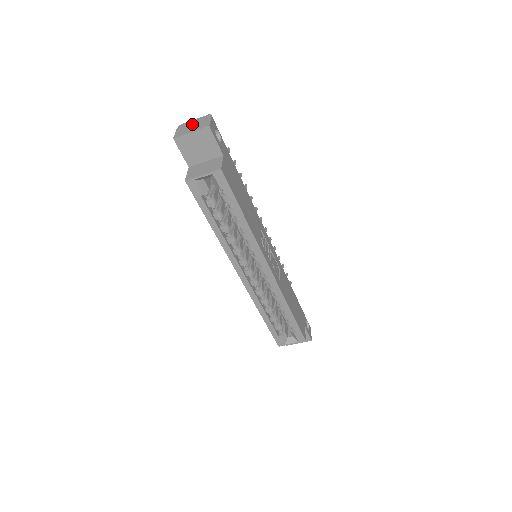
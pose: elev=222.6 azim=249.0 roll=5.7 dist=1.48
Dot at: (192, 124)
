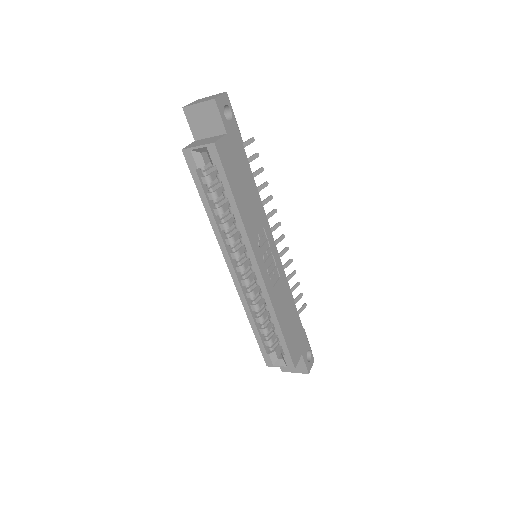
Dot at: (206, 98)
